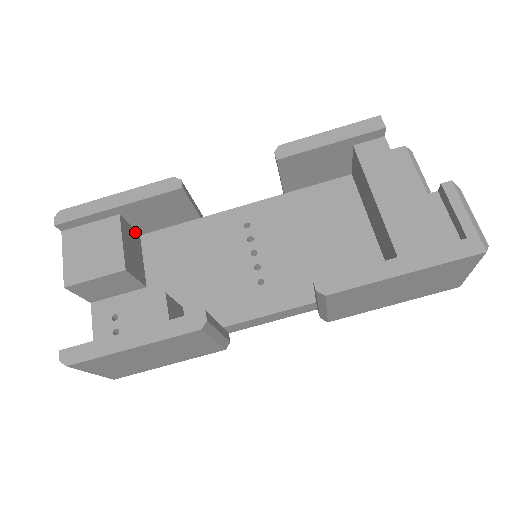
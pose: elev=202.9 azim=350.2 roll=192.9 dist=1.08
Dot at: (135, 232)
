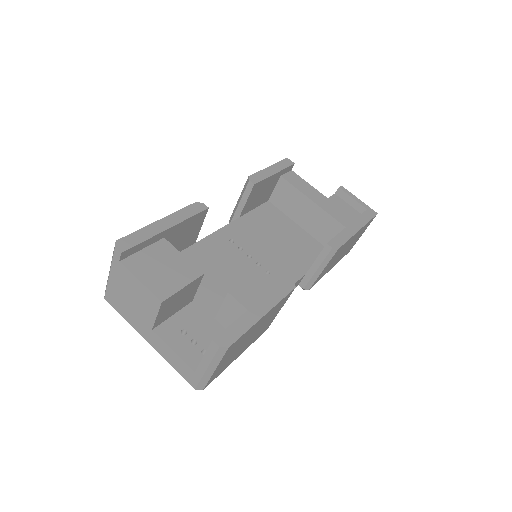
Dot at: occluded
